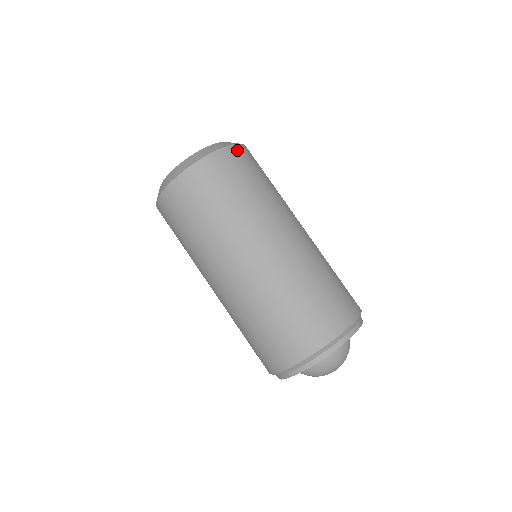
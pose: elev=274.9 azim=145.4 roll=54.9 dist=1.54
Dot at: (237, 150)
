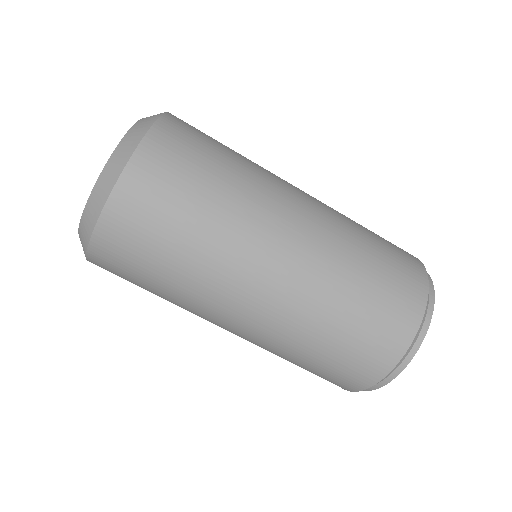
Dot at: (169, 123)
